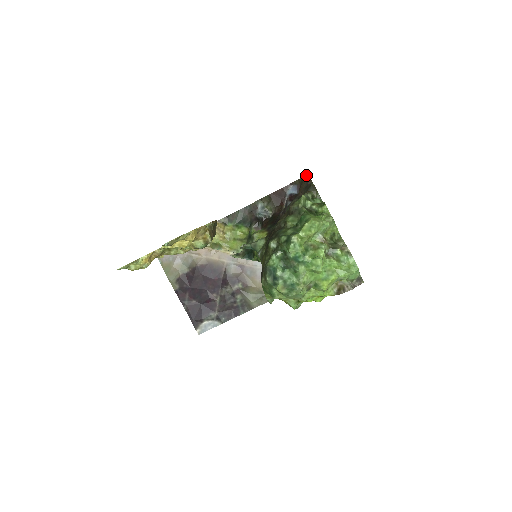
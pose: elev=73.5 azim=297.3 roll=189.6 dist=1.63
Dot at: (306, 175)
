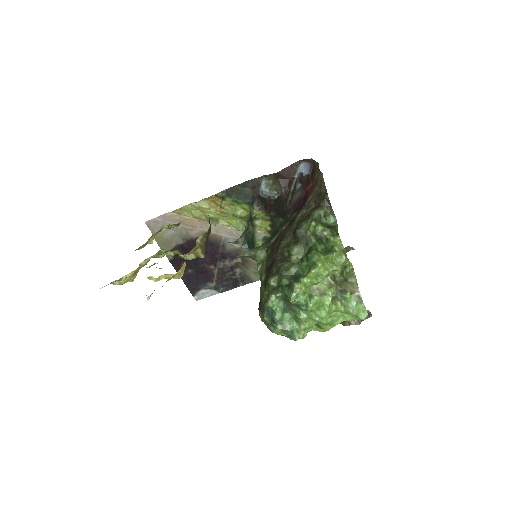
Dot at: (320, 174)
